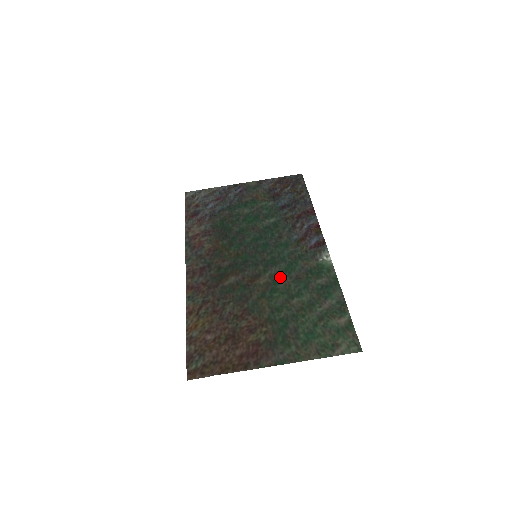
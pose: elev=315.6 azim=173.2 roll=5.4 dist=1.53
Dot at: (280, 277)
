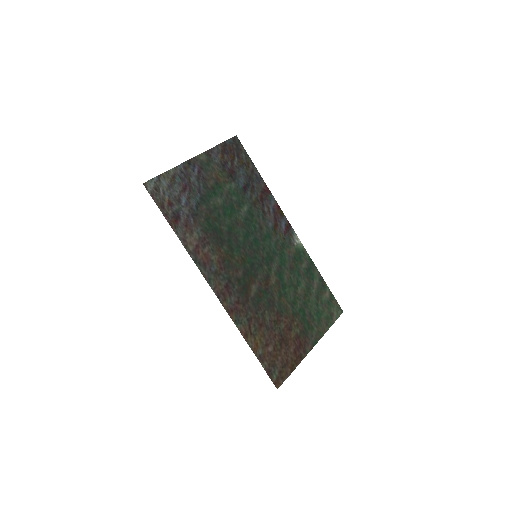
Dot at: (282, 272)
